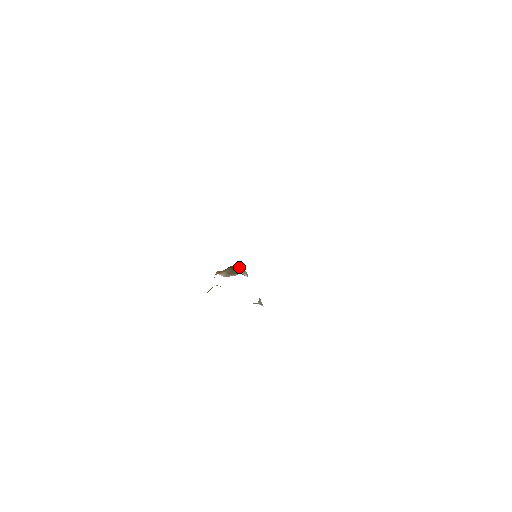
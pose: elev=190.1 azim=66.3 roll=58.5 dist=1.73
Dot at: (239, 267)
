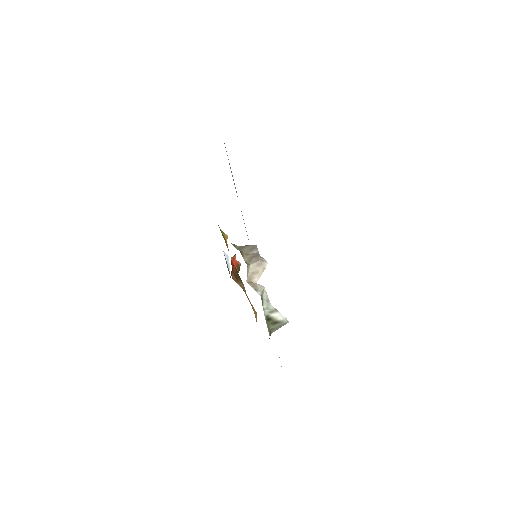
Dot at: occluded
